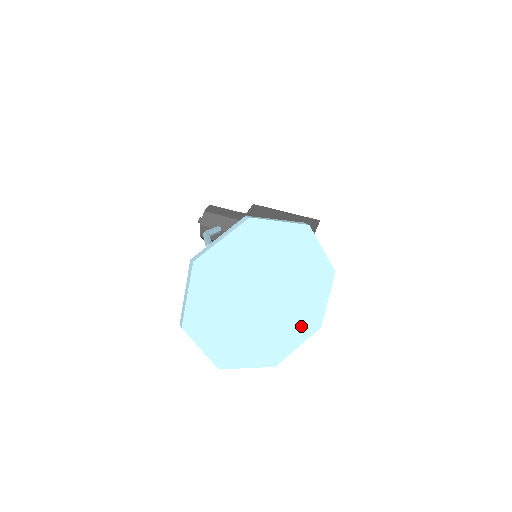
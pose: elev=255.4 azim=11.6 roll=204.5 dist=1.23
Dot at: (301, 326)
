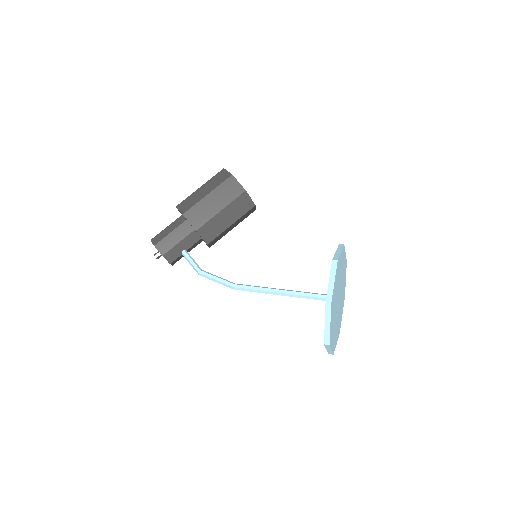
Dot at: (344, 275)
